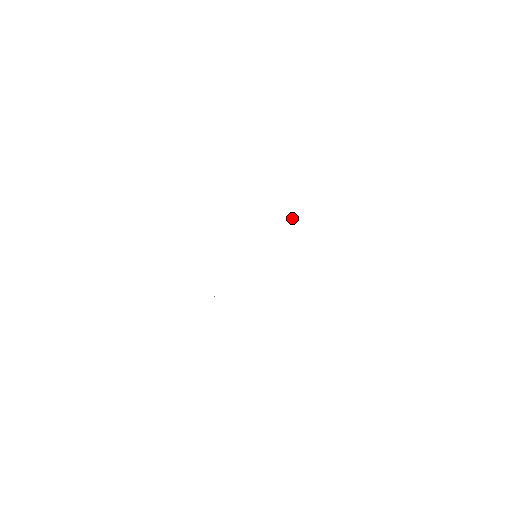
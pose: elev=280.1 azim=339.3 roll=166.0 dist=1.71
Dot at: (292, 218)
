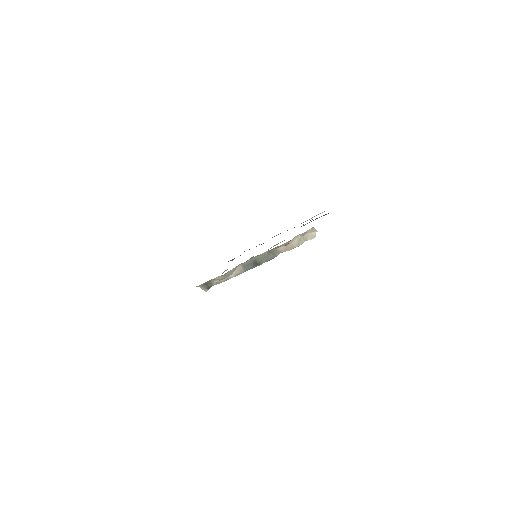
Dot at: (304, 241)
